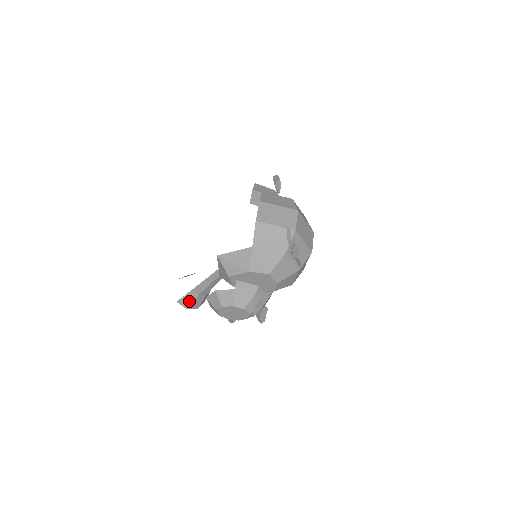
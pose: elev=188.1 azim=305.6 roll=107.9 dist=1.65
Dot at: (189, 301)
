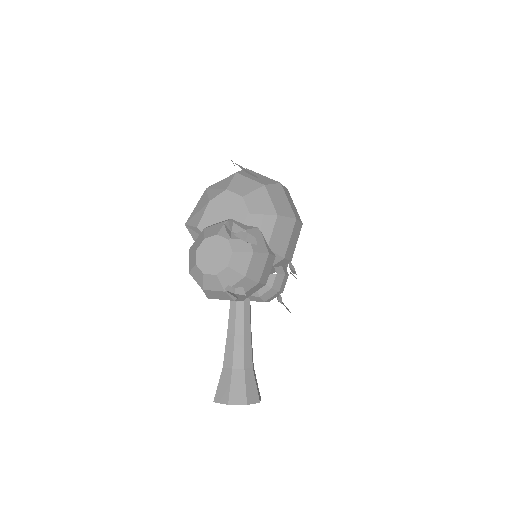
Dot at: (226, 388)
